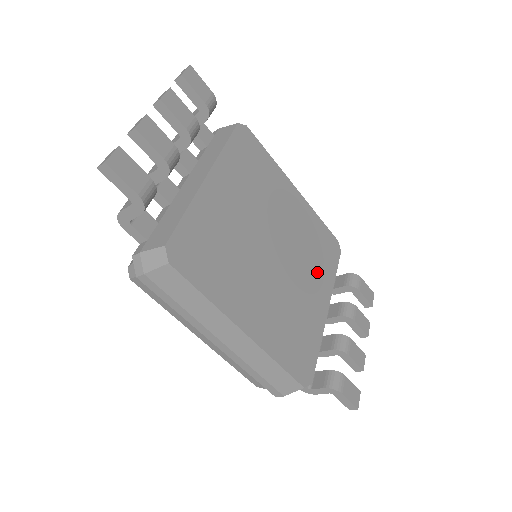
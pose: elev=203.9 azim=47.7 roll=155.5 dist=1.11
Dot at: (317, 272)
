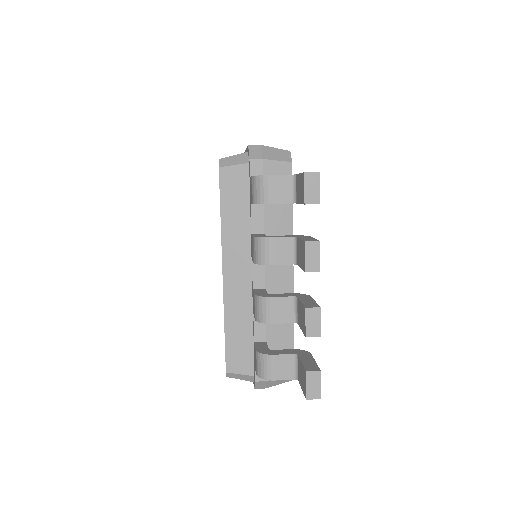
Dot at: occluded
